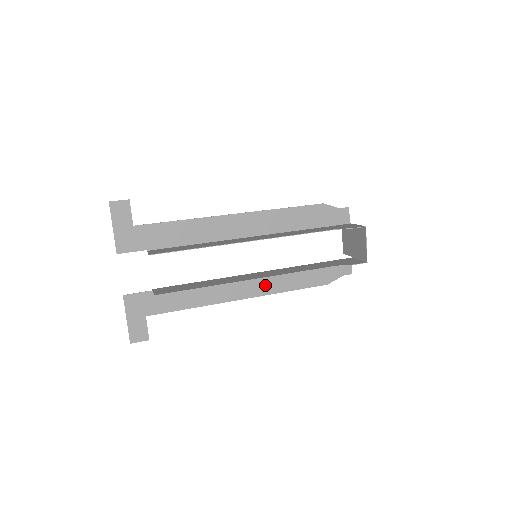
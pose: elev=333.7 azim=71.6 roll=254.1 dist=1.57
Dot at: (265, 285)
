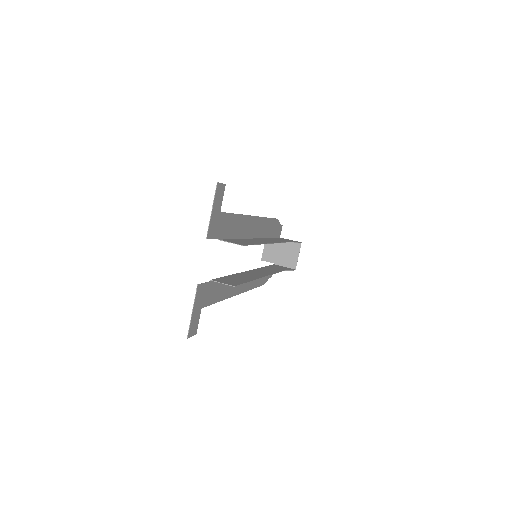
Dot at: (248, 282)
